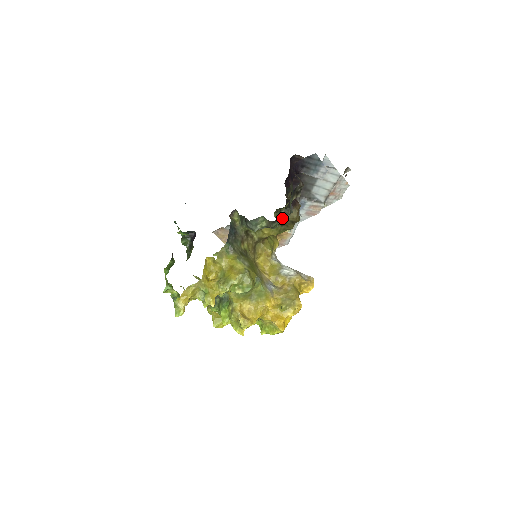
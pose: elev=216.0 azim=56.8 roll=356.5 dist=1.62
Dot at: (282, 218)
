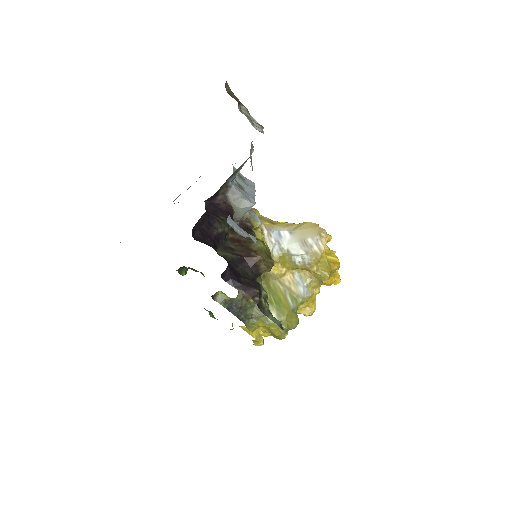
Dot at: occluded
